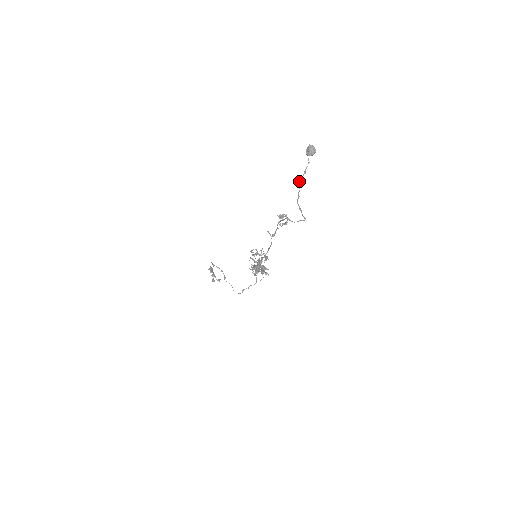
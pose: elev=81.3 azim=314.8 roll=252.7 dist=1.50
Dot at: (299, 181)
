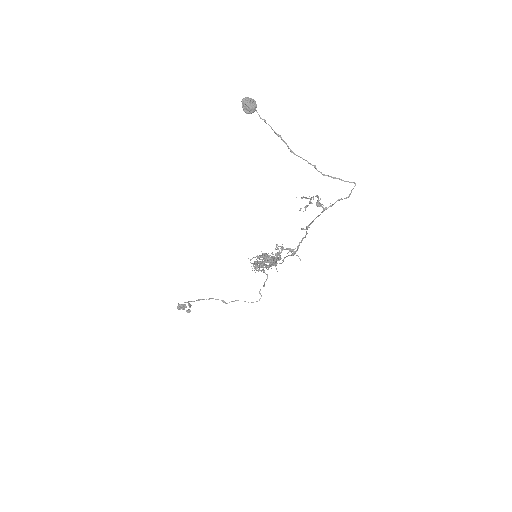
Dot at: (290, 150)
